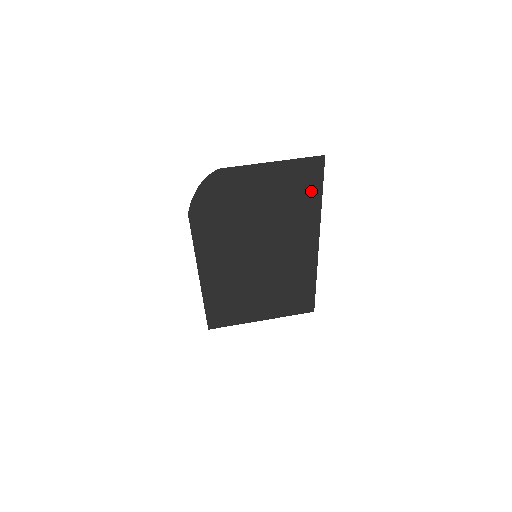
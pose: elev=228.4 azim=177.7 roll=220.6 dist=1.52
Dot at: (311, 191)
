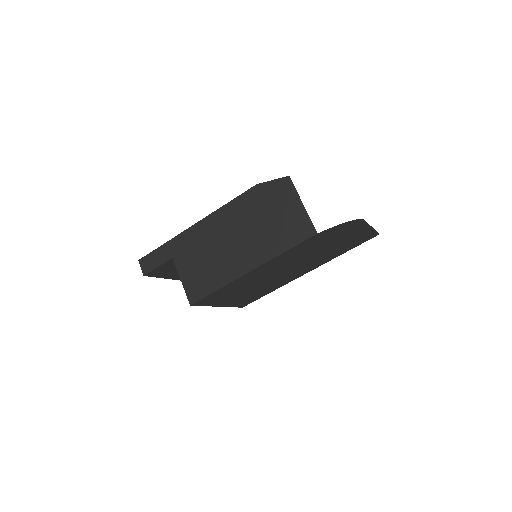
Dot at: (351, 247)
